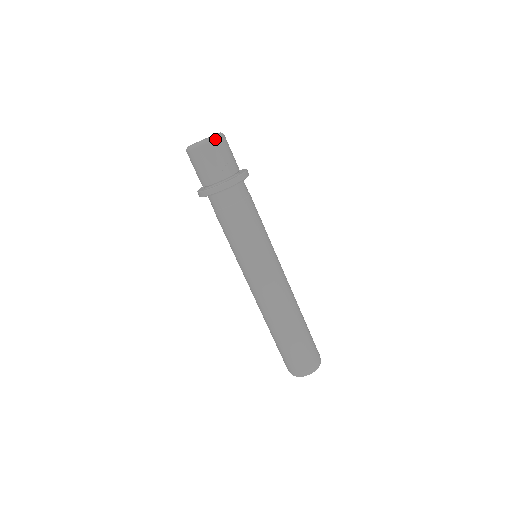
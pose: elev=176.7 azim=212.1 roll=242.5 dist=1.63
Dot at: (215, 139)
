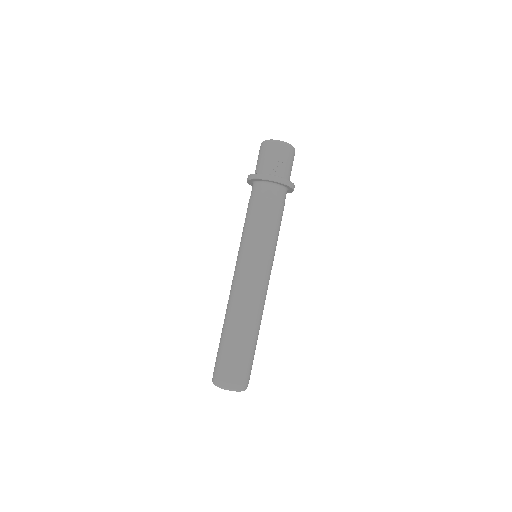
Dot at: (283, 143)
